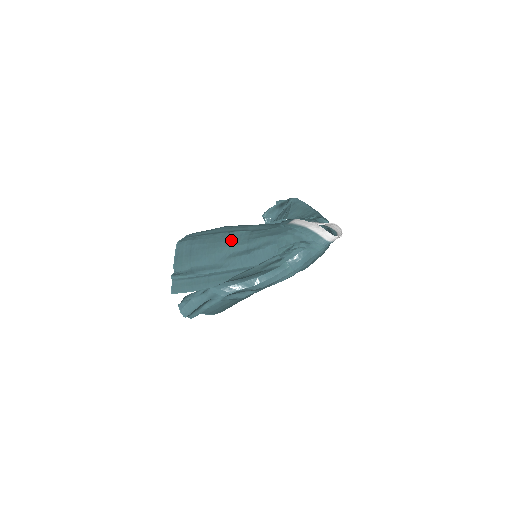
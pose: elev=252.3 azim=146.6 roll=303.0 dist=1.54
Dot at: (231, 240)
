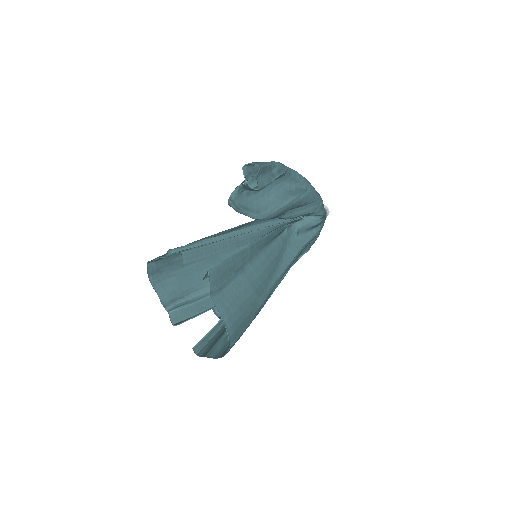
Dot at: occluded
